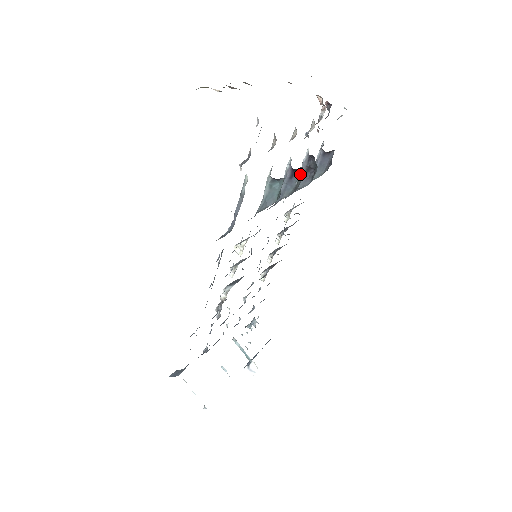
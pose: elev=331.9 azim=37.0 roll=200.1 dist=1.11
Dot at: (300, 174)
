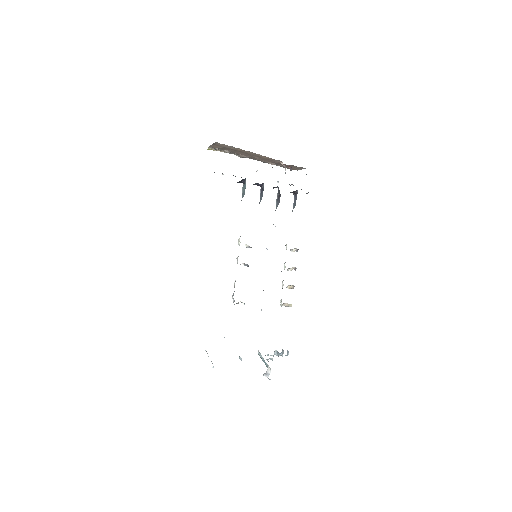
Dot at: occluded
